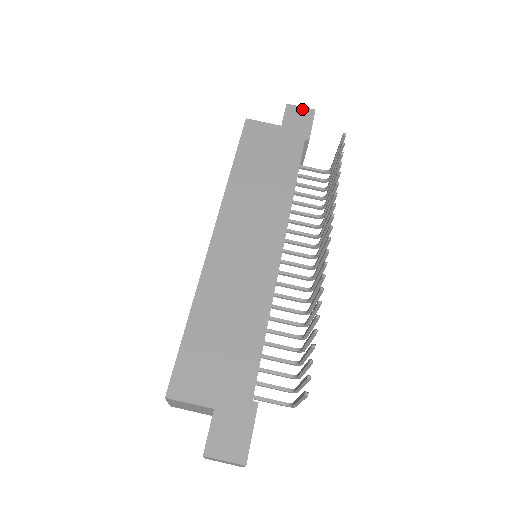
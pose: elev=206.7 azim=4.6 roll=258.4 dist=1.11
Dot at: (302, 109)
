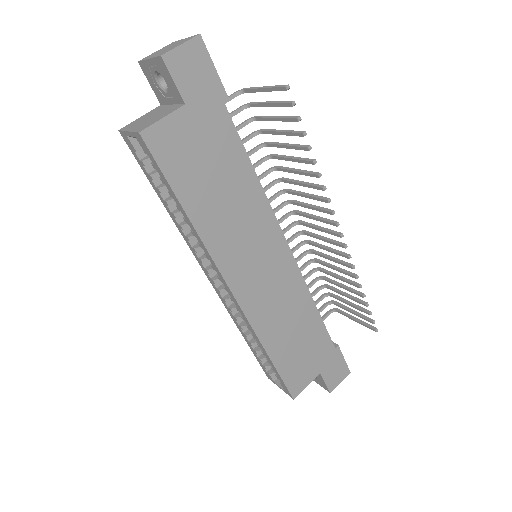
Dot at: (186, 49)
